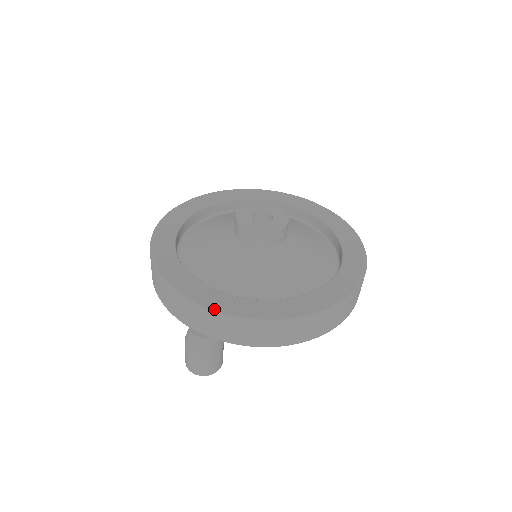
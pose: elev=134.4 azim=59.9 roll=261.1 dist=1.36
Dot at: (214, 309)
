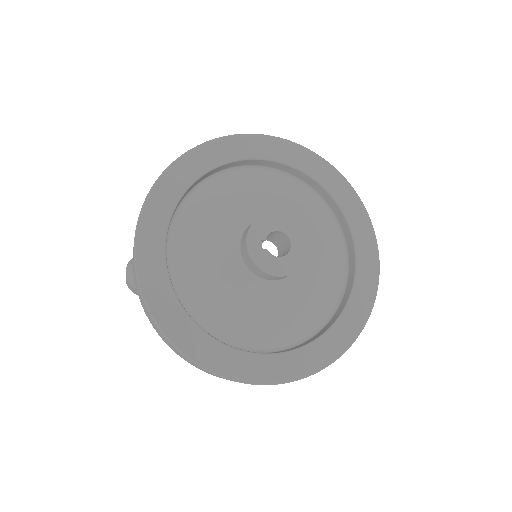
Dot at: (140, 280)
